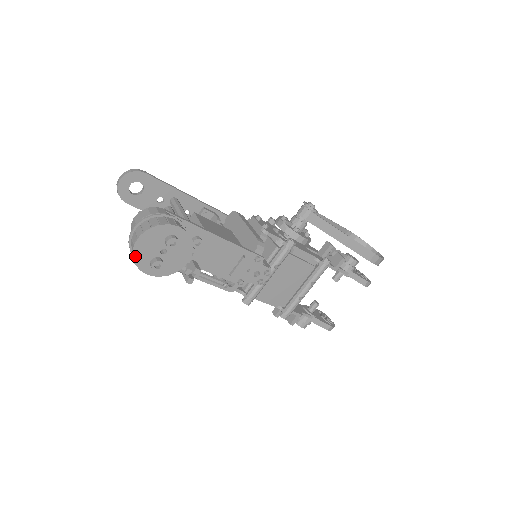
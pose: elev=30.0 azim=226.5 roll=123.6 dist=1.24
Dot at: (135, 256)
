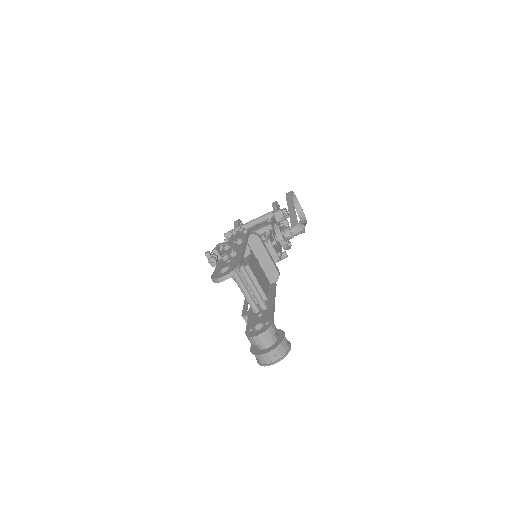
Dot at: (264, 365)
